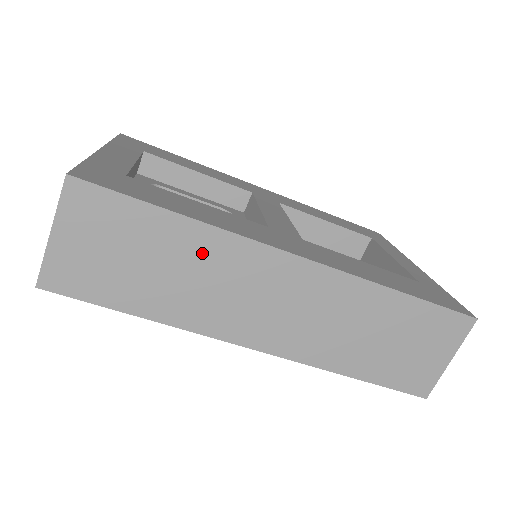
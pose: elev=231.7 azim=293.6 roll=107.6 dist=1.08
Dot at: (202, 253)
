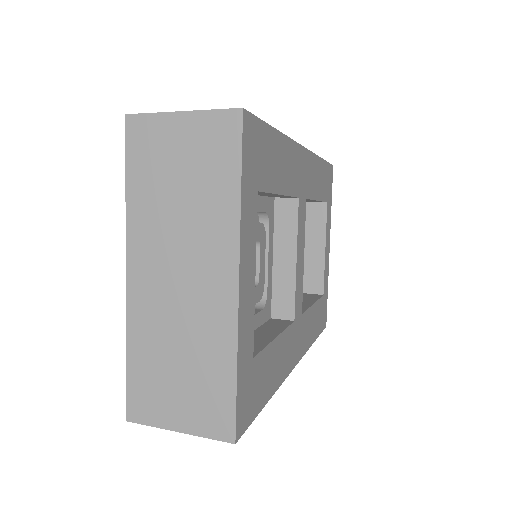
Dot at: occluded
